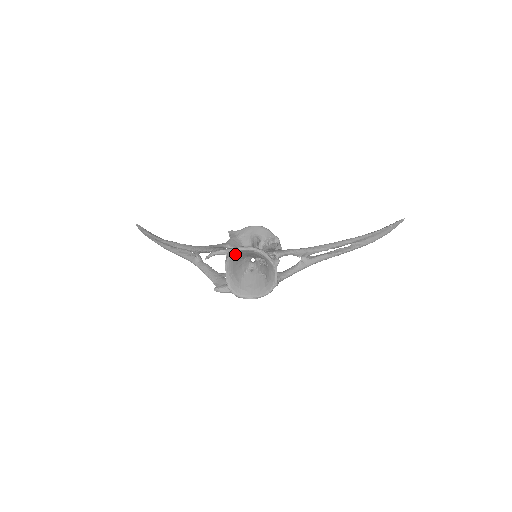
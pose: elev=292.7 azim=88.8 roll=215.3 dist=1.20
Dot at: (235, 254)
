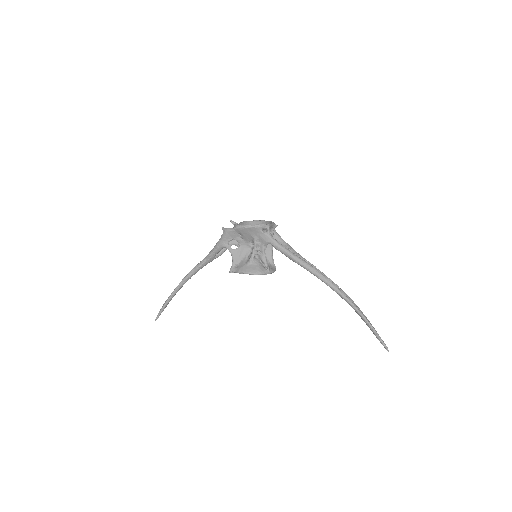
Dot at: (250, 223)
